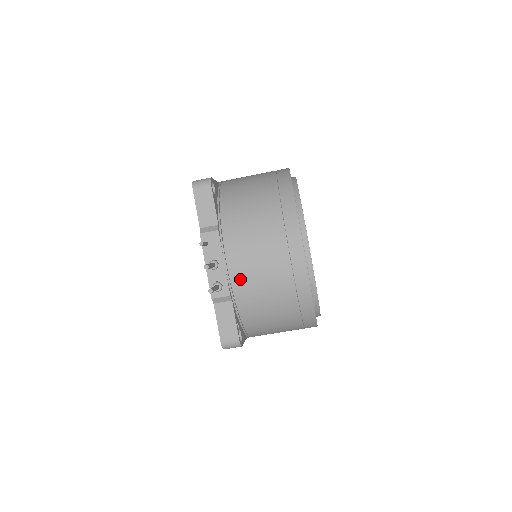
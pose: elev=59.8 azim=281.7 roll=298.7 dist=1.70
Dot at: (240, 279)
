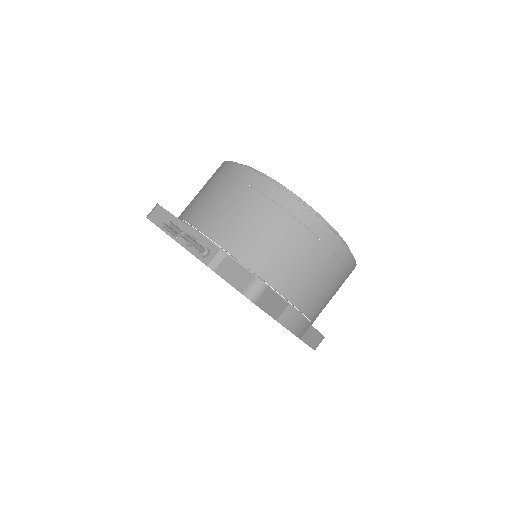
Dot at: (220, 233)
